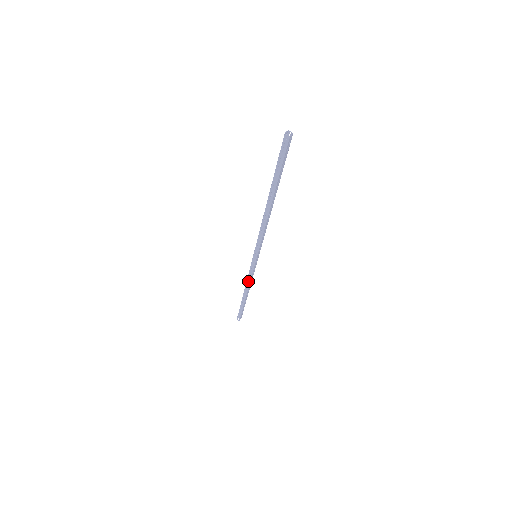
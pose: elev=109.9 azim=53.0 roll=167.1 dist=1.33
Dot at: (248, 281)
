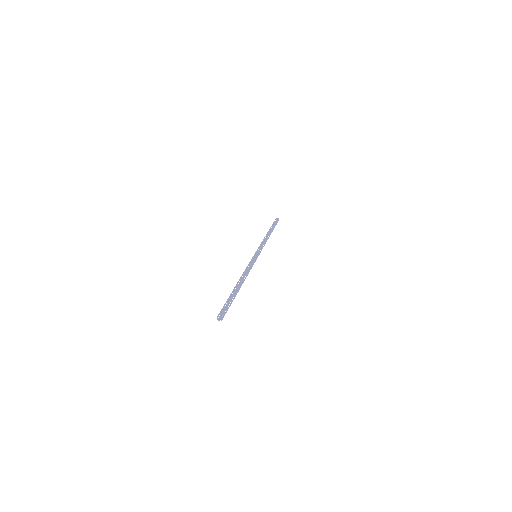
Dot at: (266, 238)
